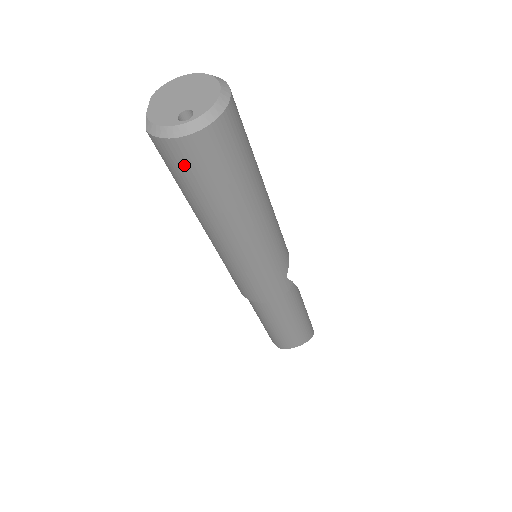
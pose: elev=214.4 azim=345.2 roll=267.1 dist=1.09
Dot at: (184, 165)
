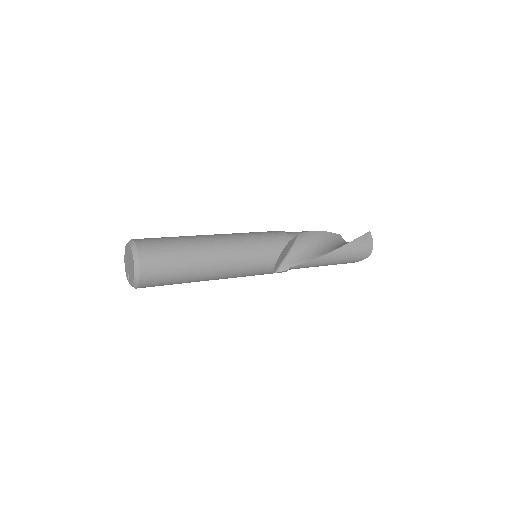
Dot at: occluded
